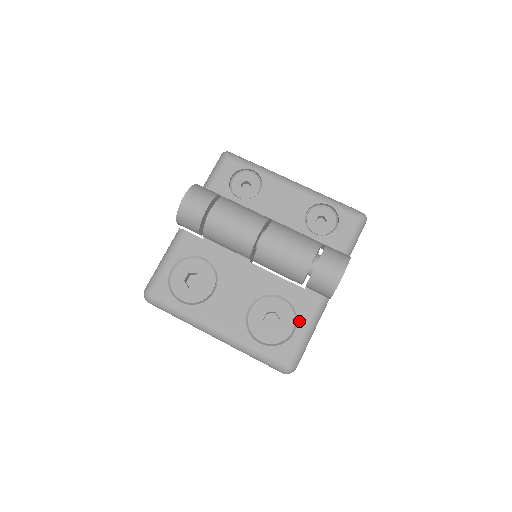
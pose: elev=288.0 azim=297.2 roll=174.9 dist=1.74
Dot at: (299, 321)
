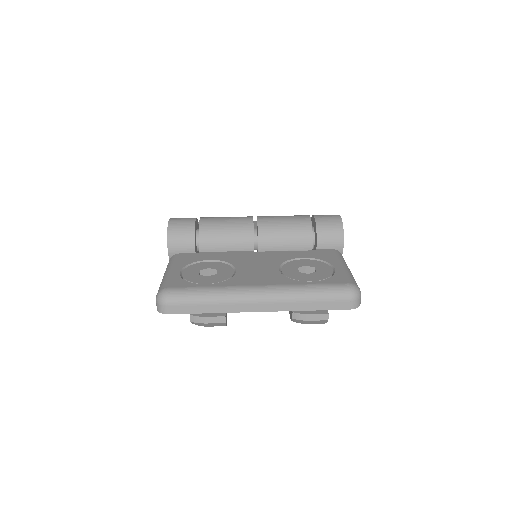
Dot at: (332, 263)
